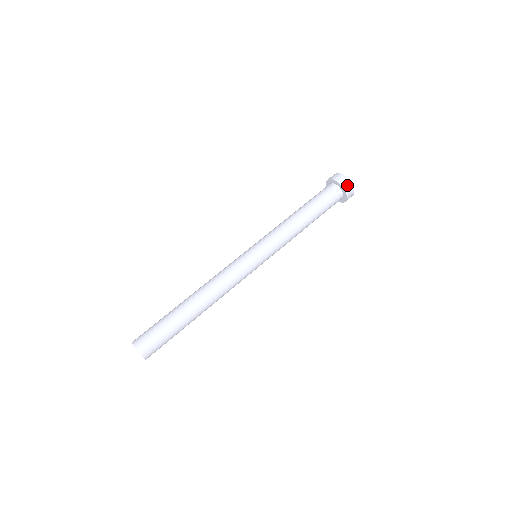
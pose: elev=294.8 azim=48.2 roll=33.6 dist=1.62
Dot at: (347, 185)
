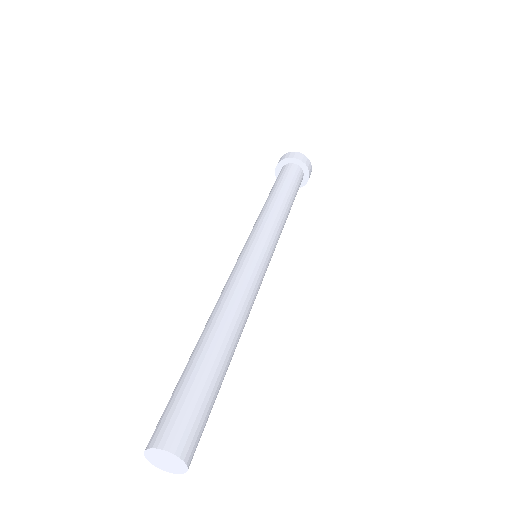
Dot at: (288, 155)
